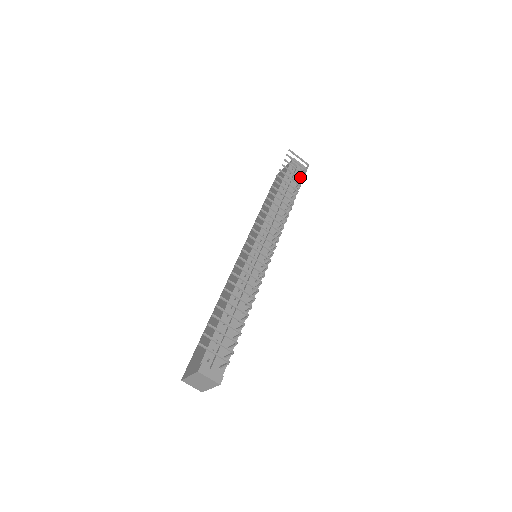
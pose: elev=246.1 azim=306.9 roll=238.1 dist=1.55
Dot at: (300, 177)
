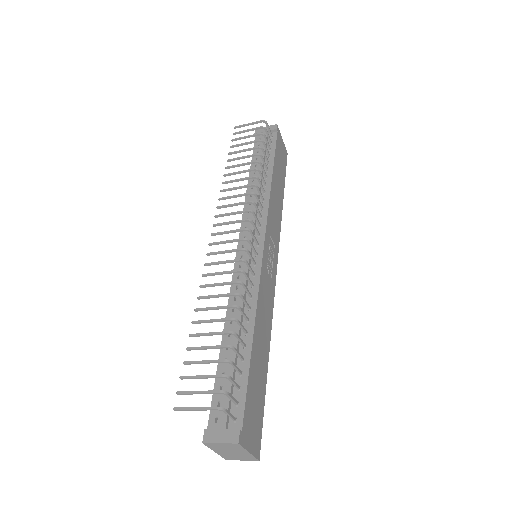
Dot at: (269, 139)
